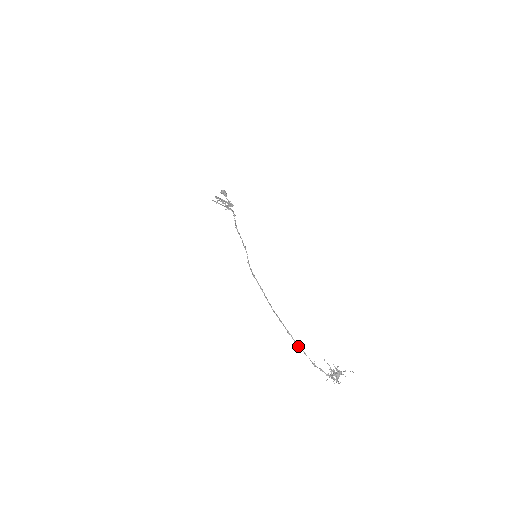
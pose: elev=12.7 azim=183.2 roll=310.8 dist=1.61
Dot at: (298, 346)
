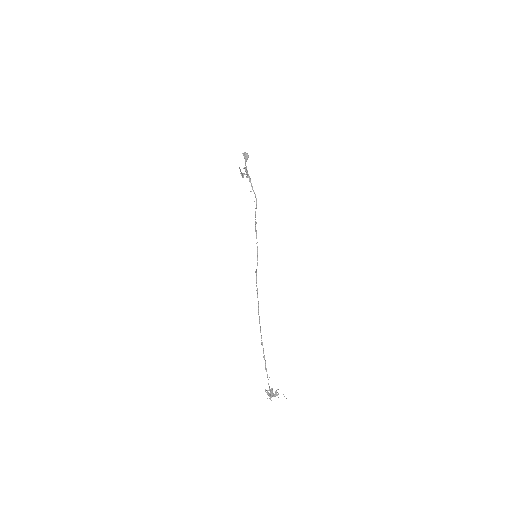
Dot at: (266, 371)
